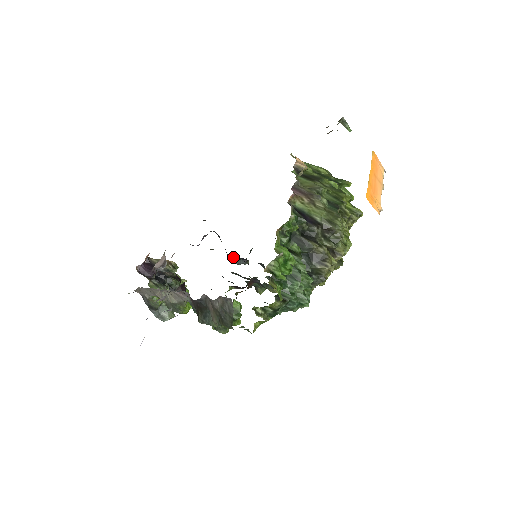
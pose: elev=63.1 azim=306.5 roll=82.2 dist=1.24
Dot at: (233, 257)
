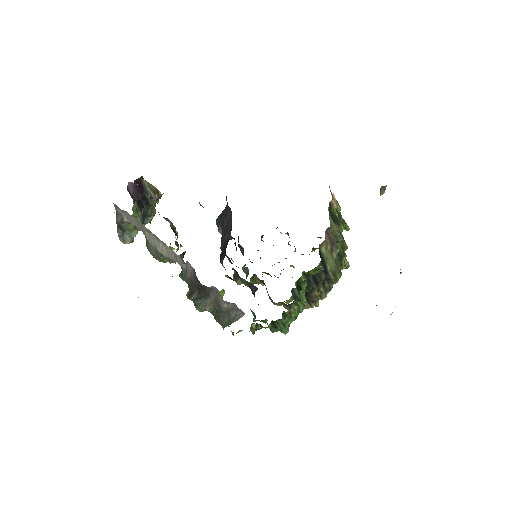
Dot at: occluded
